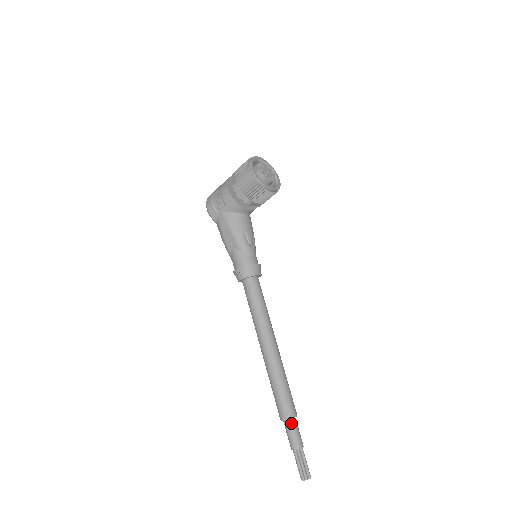
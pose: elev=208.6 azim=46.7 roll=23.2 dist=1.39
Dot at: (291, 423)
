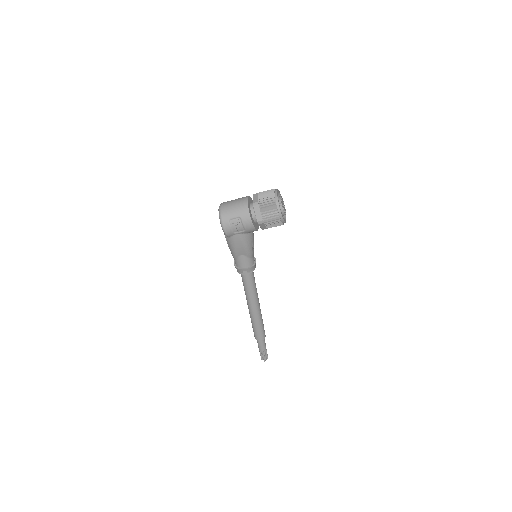
Dot at: (263, 340)
